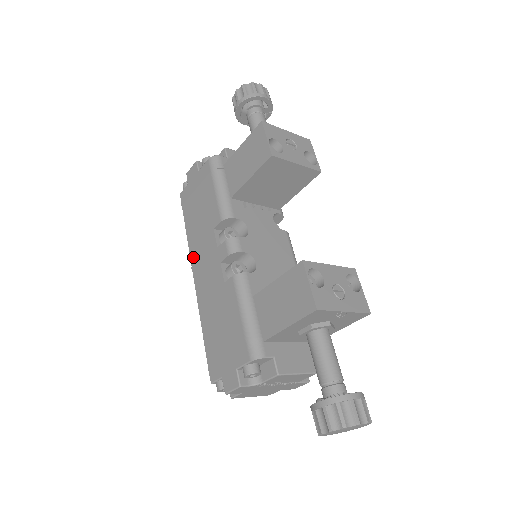
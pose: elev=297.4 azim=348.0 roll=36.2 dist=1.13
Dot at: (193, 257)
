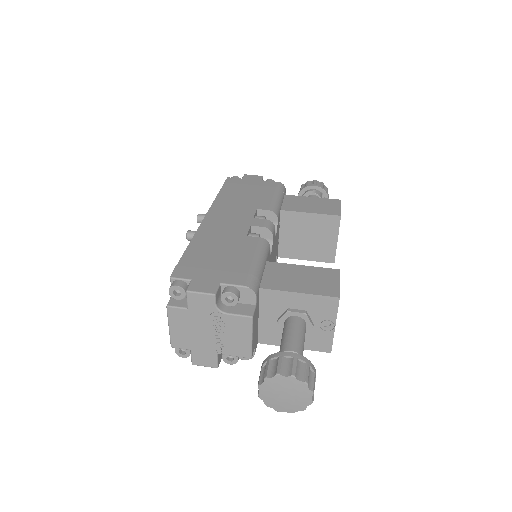
Dot at: (215, 208)
